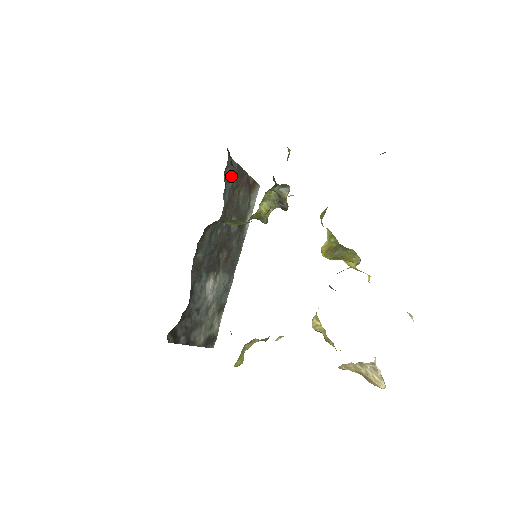
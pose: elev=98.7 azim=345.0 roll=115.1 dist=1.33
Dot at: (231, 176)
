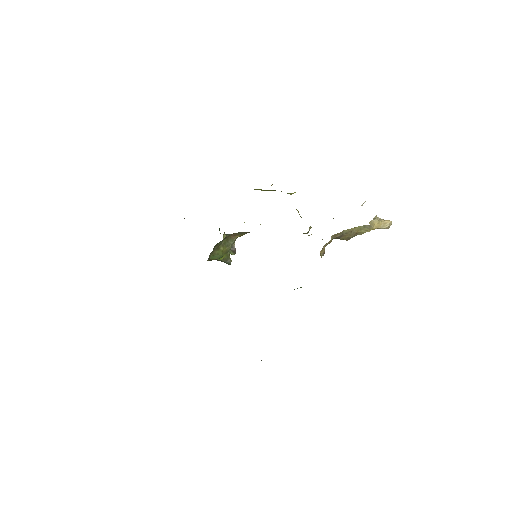
Dot at: occluded
